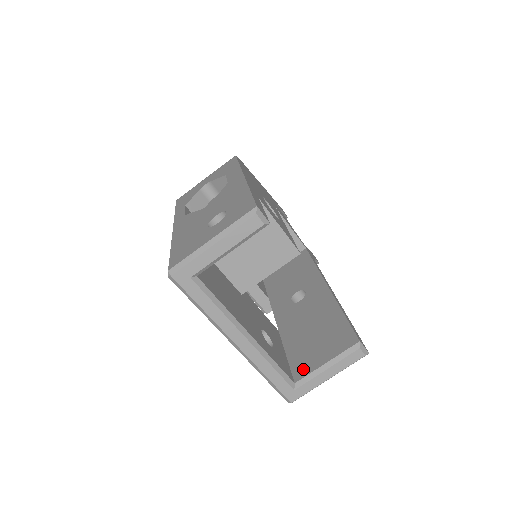
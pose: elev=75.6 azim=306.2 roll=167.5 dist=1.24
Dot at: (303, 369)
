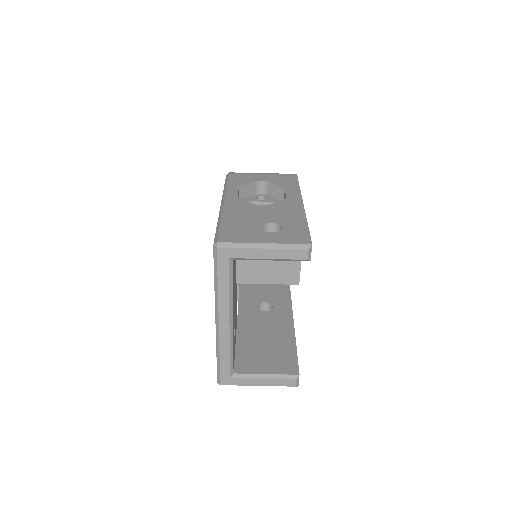
Dot at: (245, 367)
